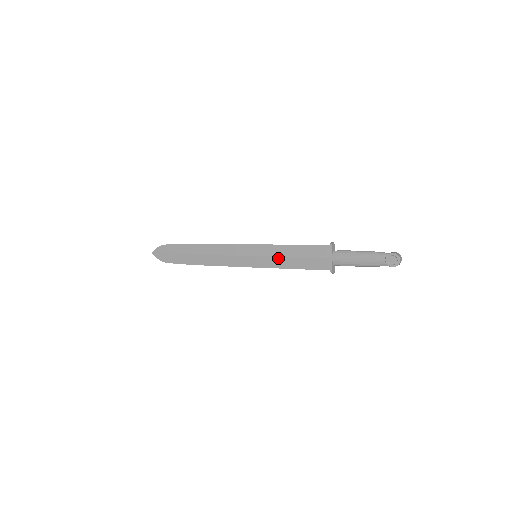
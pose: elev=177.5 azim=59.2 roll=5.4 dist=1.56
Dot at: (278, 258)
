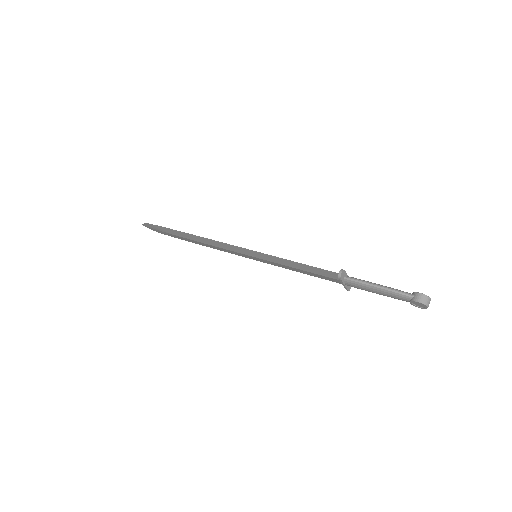
Dot at: (282, 265)
